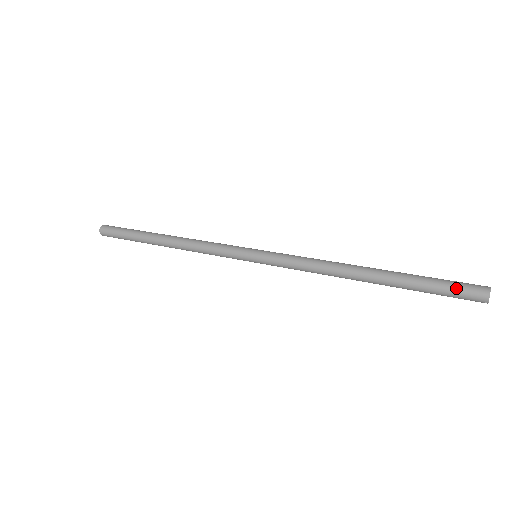
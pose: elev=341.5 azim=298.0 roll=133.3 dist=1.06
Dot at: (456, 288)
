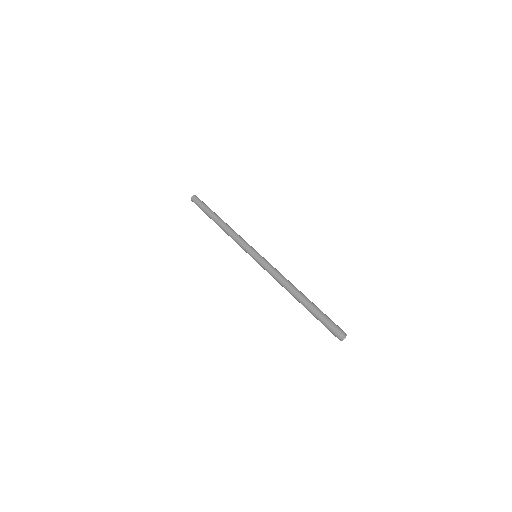
Dot at: (329, 326)
